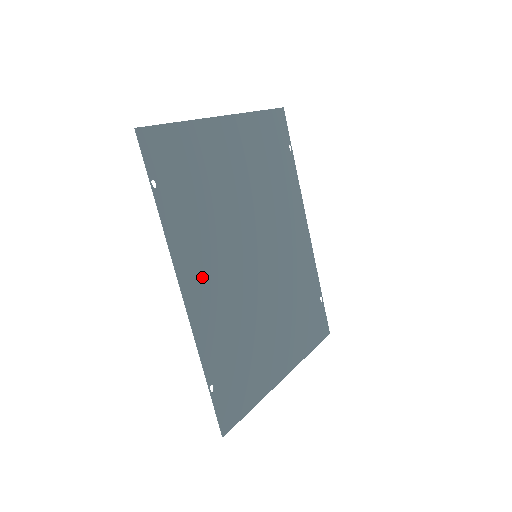
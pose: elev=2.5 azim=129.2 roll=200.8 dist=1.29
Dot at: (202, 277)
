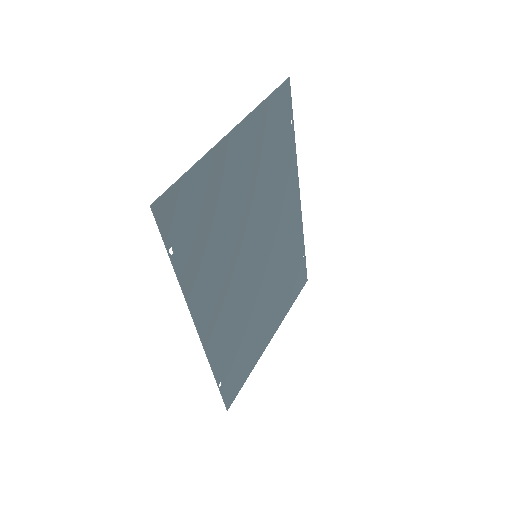
Dot at: (213, 306)
